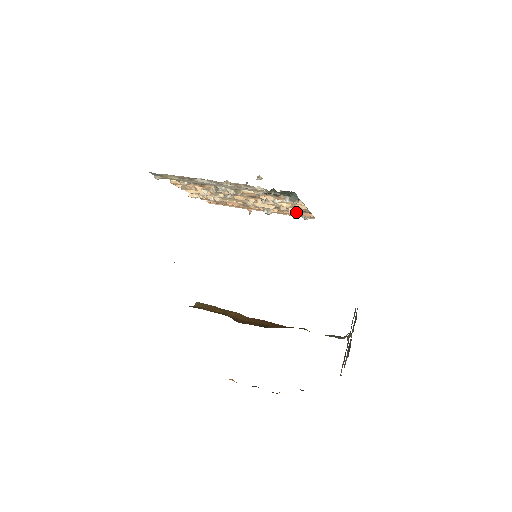
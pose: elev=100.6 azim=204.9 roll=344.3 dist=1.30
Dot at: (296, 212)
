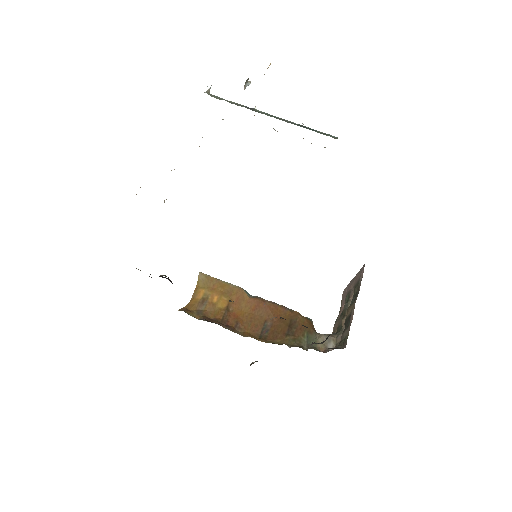
Dot at: occluded
